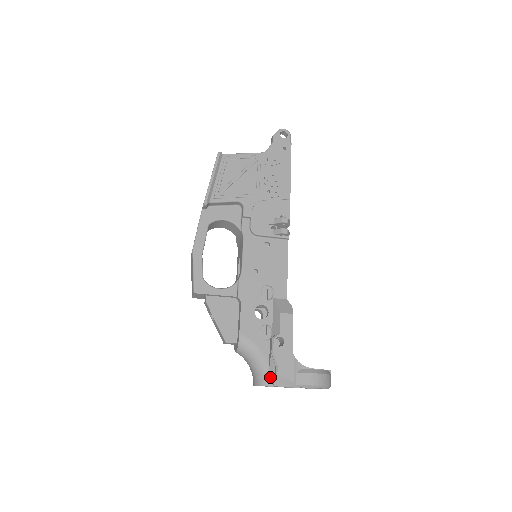
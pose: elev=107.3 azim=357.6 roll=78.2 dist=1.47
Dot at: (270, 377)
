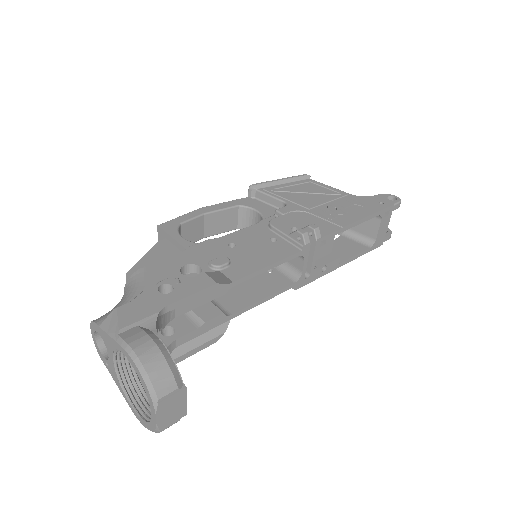
Dot at: occluded
